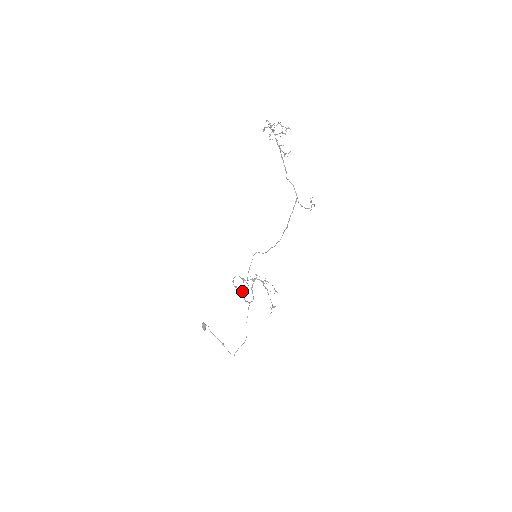
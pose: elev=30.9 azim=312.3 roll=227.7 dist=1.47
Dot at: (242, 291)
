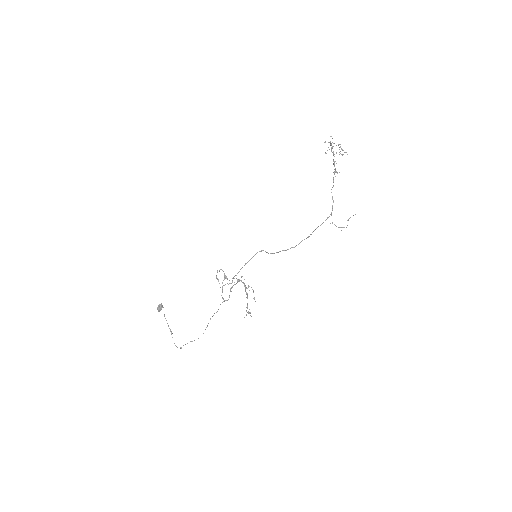
Dot at: (224, 285)
